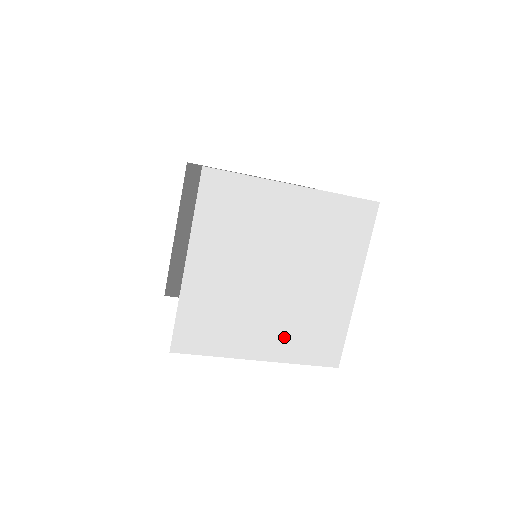
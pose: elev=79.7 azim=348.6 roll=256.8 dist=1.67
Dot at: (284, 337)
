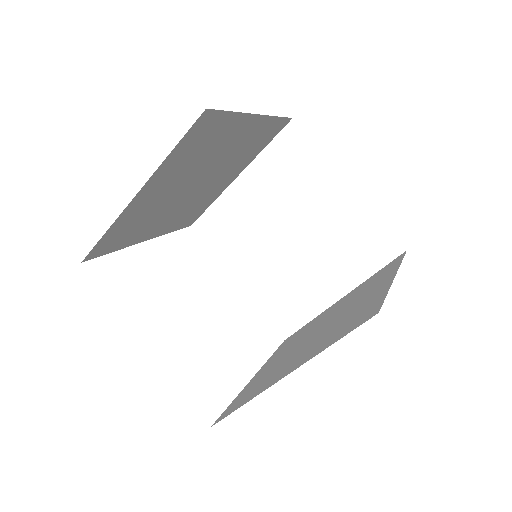
Dot at: (280, 353)
